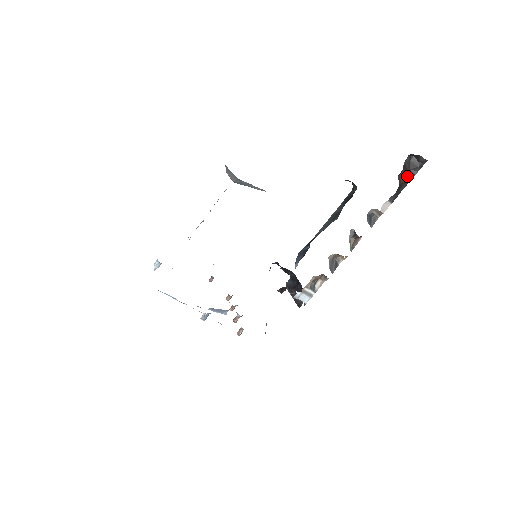
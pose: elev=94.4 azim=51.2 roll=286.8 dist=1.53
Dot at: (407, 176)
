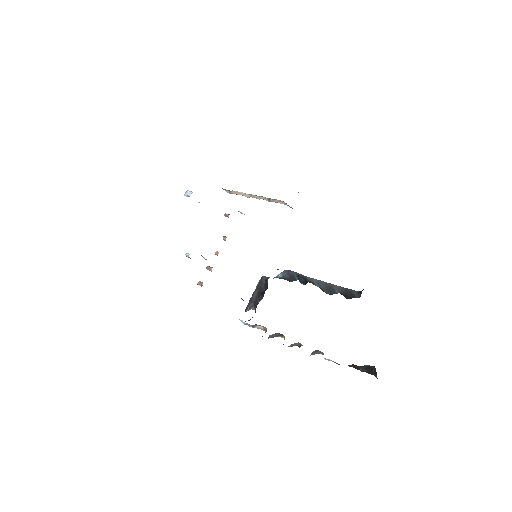
Dot at: (359, 368)
